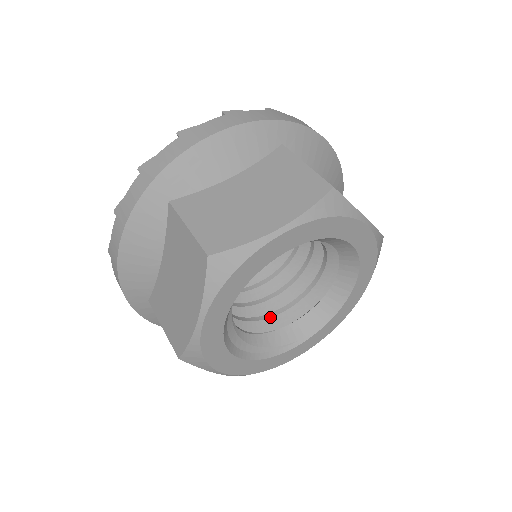
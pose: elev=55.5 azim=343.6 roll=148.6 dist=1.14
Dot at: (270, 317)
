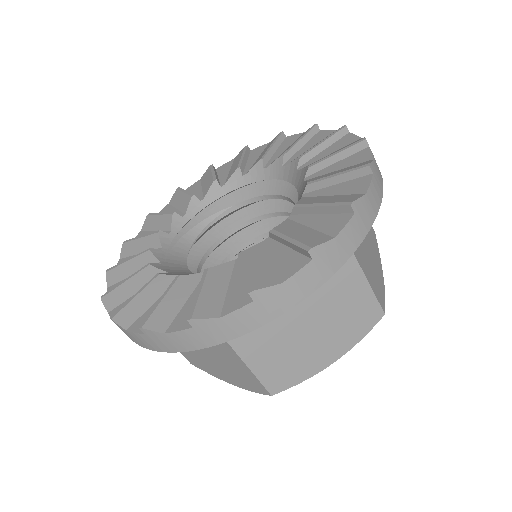
Dot at: occluded
